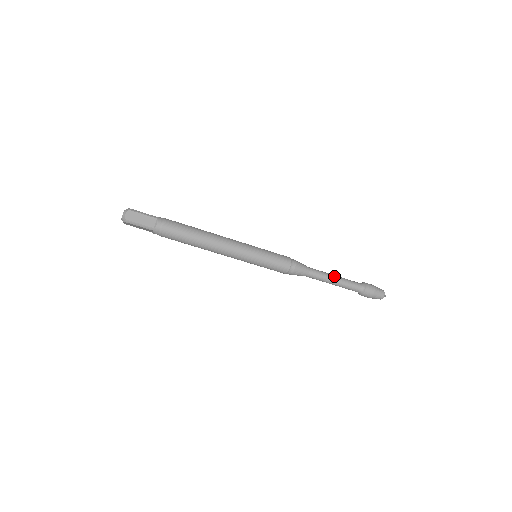
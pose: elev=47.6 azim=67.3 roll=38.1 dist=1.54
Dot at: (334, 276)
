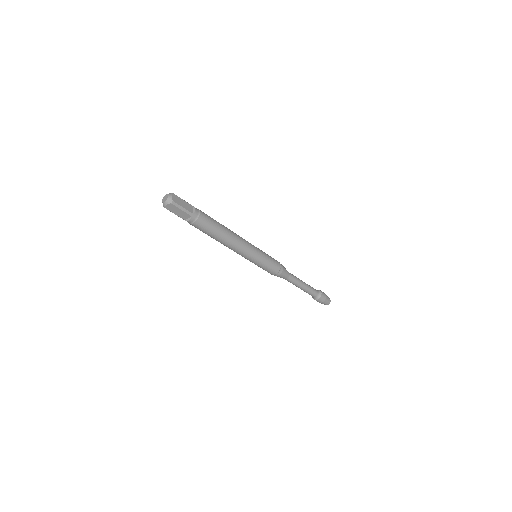
Dot at: occluded
